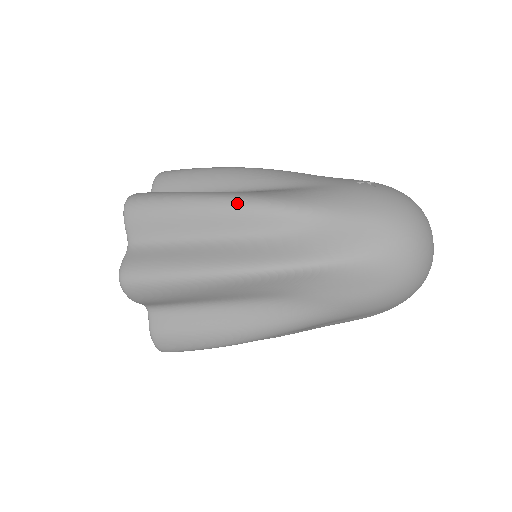
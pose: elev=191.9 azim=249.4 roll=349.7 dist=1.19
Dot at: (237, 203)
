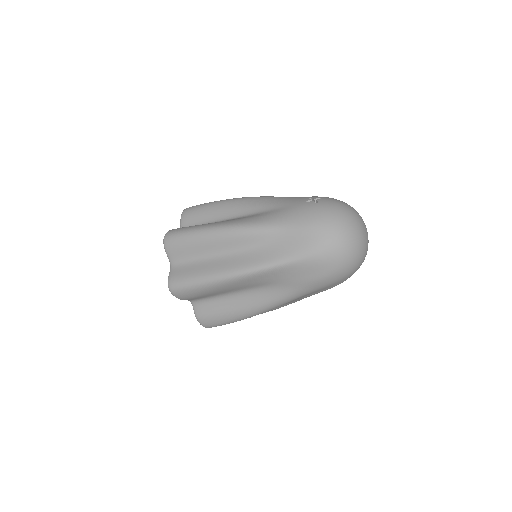
Dot at: (229, 230)
